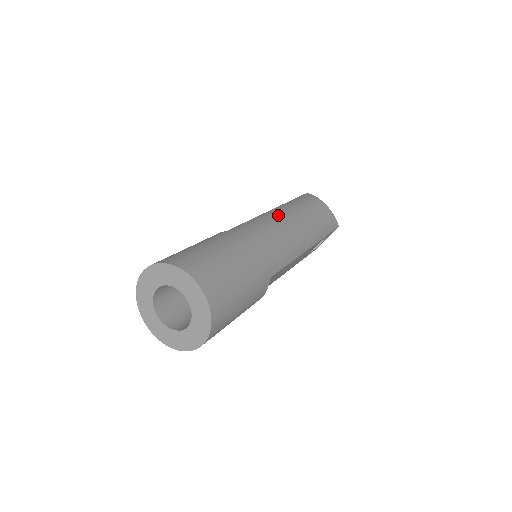
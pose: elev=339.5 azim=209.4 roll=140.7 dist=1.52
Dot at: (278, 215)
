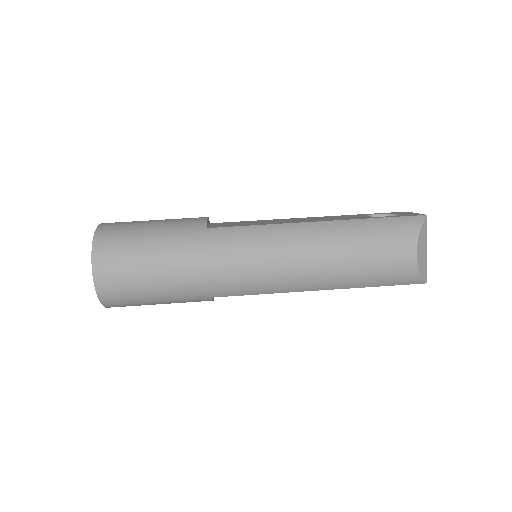
Dot at: (296, 240)
